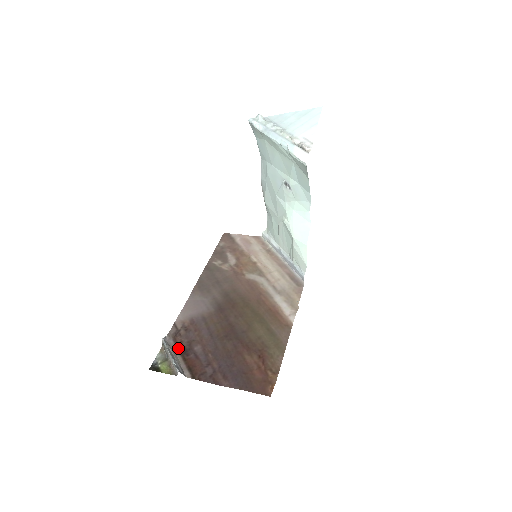
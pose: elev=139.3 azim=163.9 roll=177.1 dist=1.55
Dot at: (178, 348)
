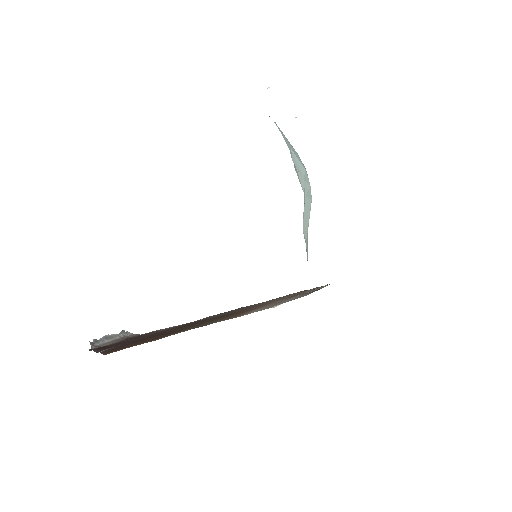
Dot at: (127, 339)
